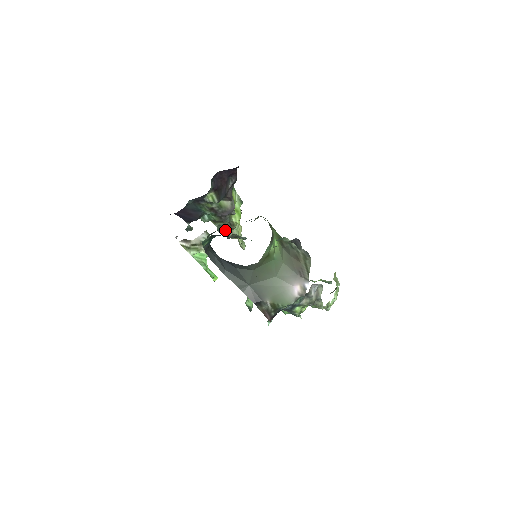
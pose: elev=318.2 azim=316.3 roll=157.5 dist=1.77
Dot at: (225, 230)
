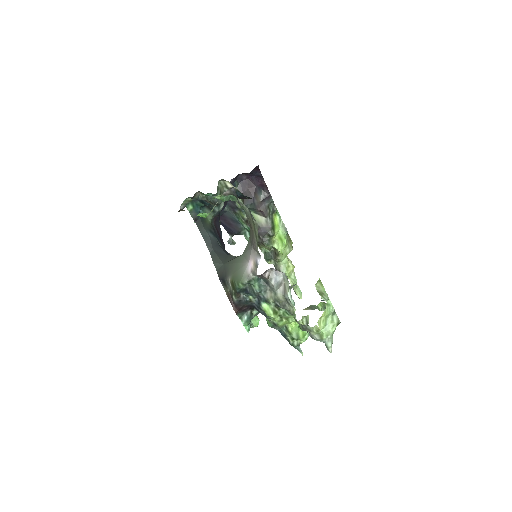
Dot at: (273, 261)
